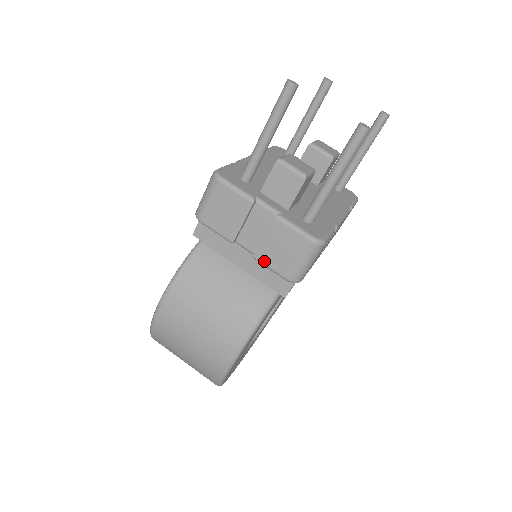
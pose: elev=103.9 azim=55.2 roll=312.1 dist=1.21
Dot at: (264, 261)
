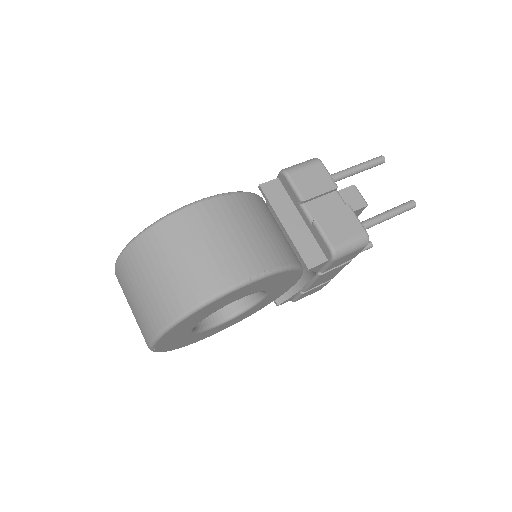
Dot at: (322, 226)
